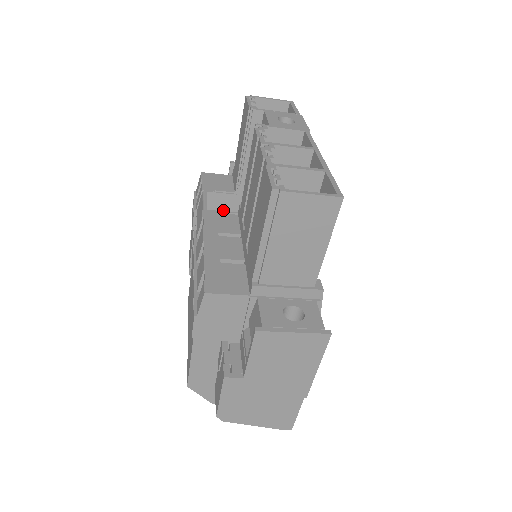
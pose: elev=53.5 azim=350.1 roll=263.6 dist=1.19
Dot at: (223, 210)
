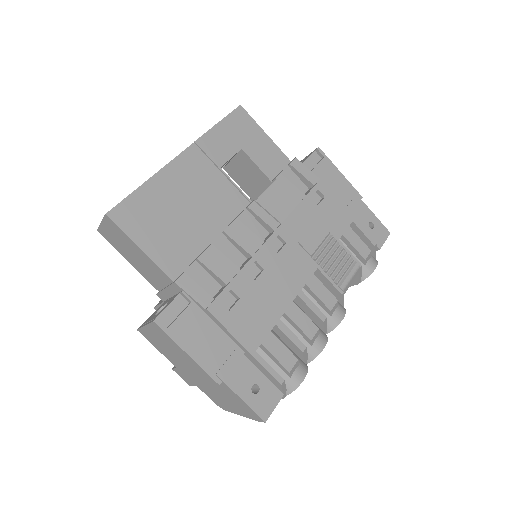
Dot at: occluded
